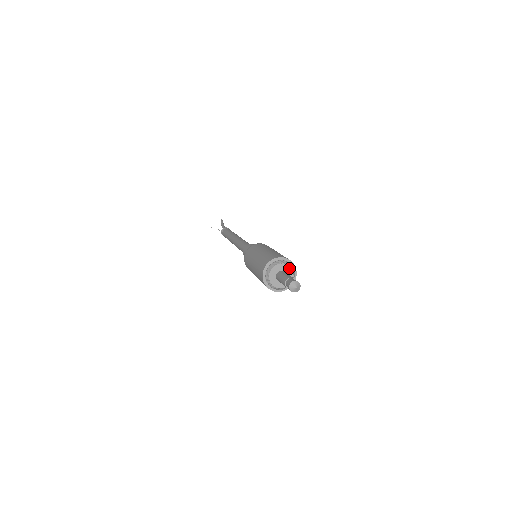
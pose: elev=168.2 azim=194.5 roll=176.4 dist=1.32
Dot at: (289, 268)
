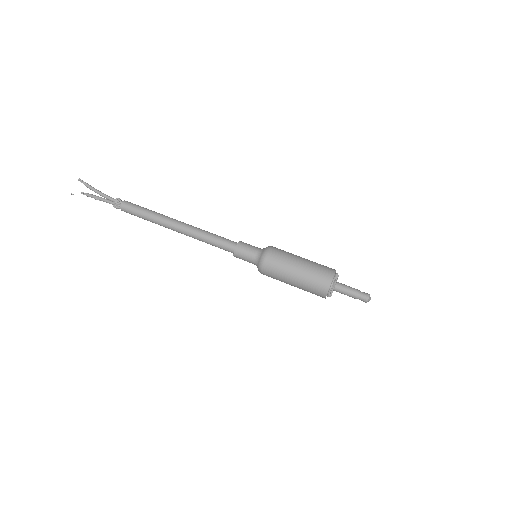
Dot at: occluded
